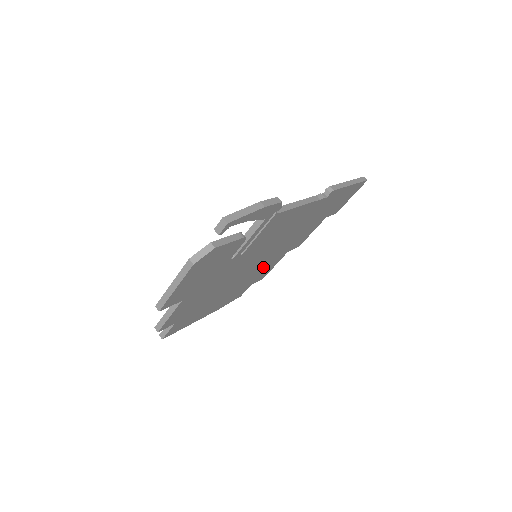
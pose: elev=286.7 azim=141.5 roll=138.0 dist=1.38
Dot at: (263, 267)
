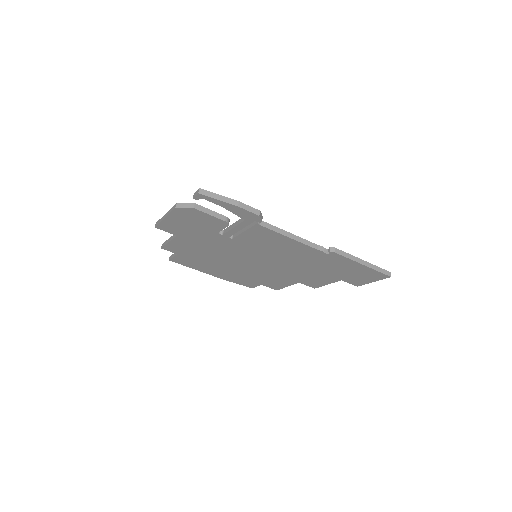
Dot at: (270, 275)
